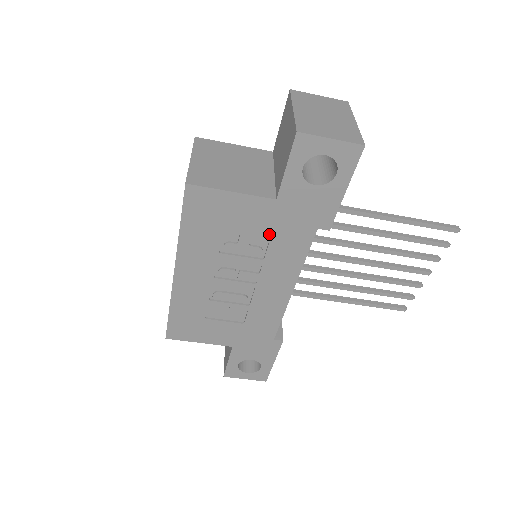
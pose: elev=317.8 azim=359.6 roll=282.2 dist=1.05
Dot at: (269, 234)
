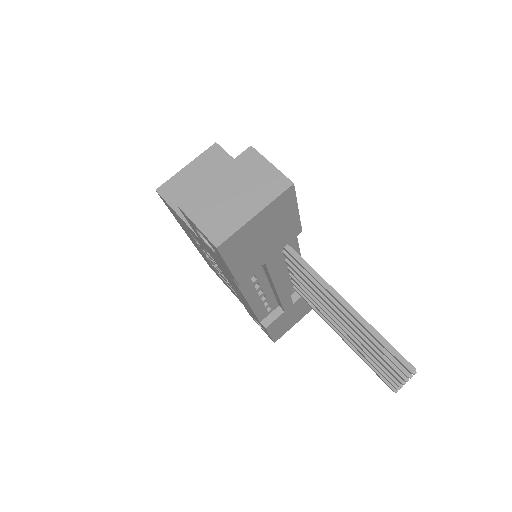
Dot at: (211, 256)
